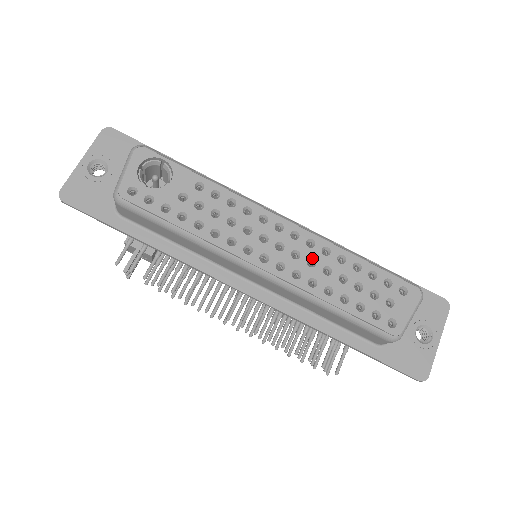
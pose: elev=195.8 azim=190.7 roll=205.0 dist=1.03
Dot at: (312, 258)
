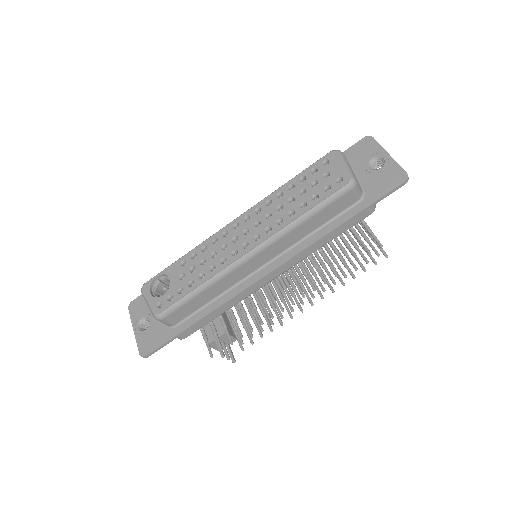
Dot at: (266, 214)
